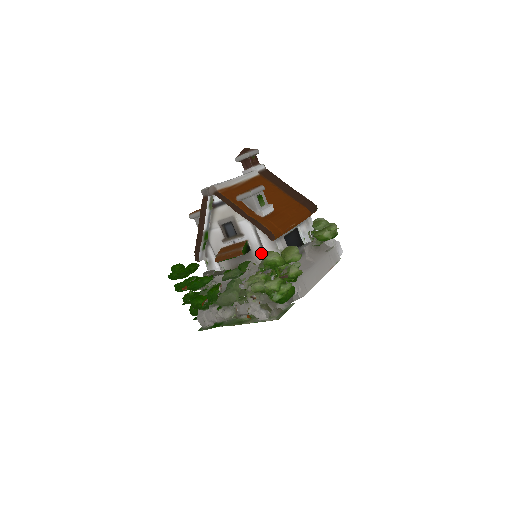
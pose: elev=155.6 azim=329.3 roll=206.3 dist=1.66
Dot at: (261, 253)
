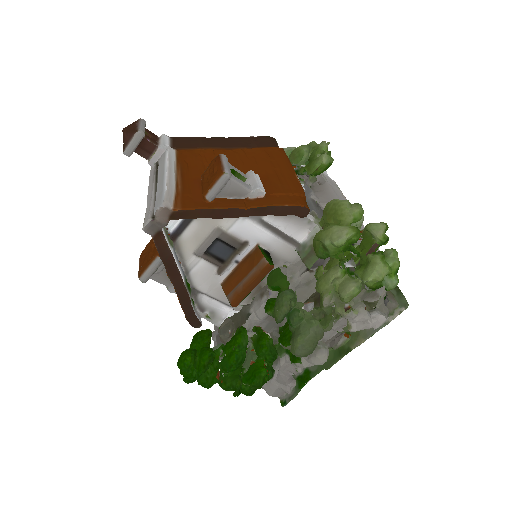
Dot at: (287, 246)
